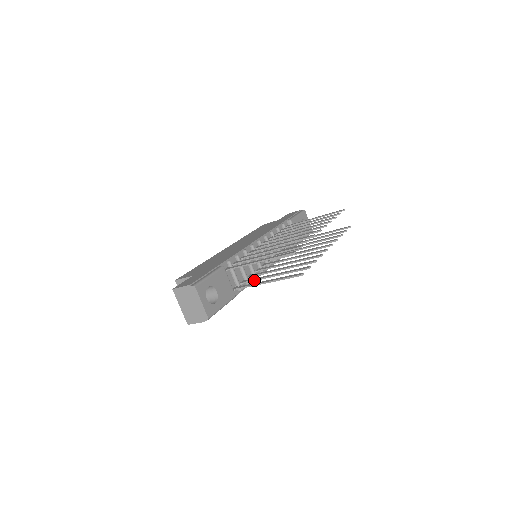
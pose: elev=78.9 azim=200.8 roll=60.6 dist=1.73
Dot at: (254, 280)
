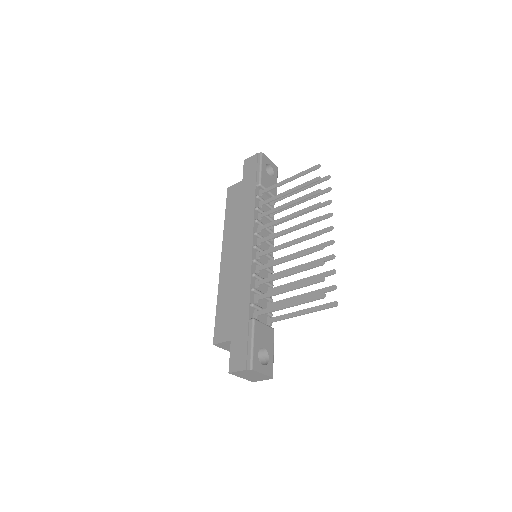
Dot at: occluded
